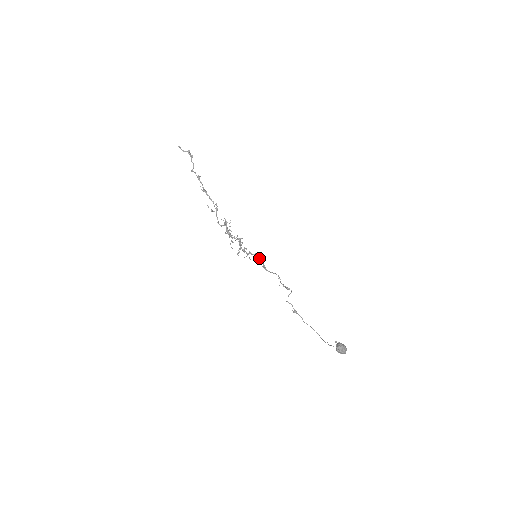
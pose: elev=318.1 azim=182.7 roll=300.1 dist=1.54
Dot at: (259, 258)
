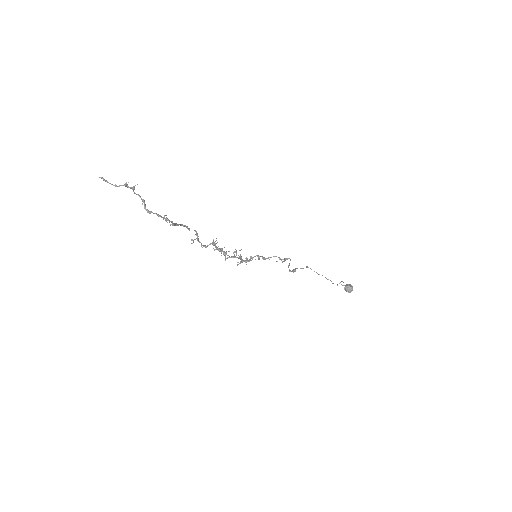
Dot at: occluded
